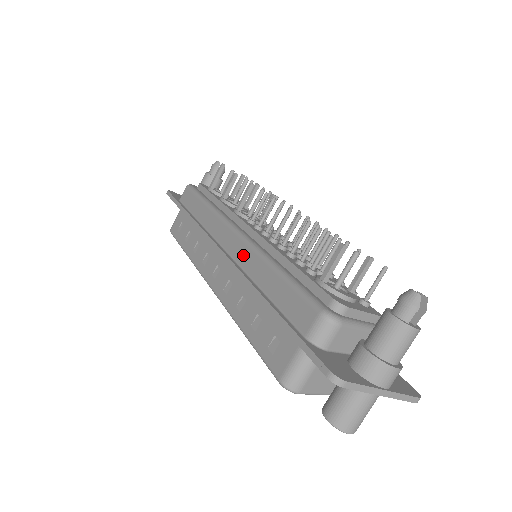
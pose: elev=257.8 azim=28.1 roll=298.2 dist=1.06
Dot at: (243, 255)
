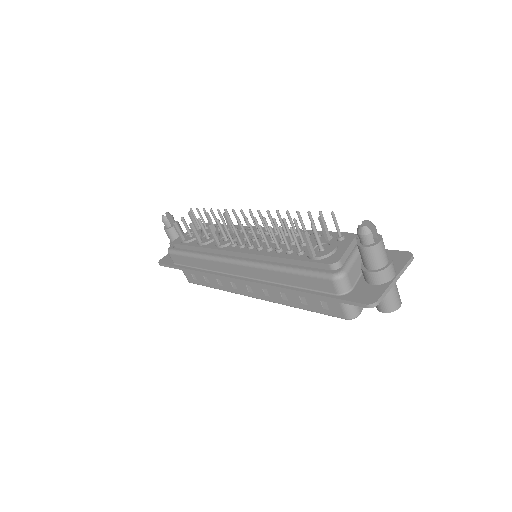
Dot at: (256, 274)
